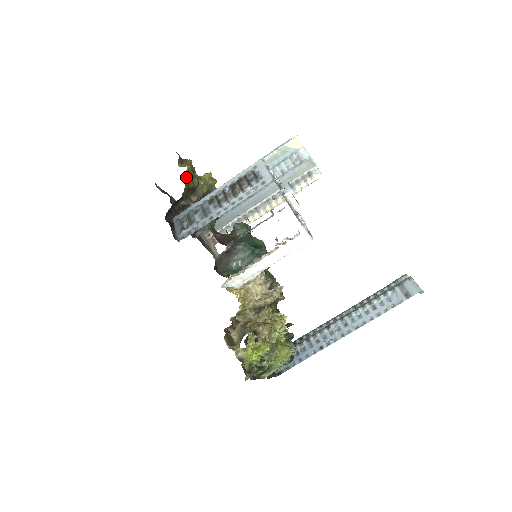
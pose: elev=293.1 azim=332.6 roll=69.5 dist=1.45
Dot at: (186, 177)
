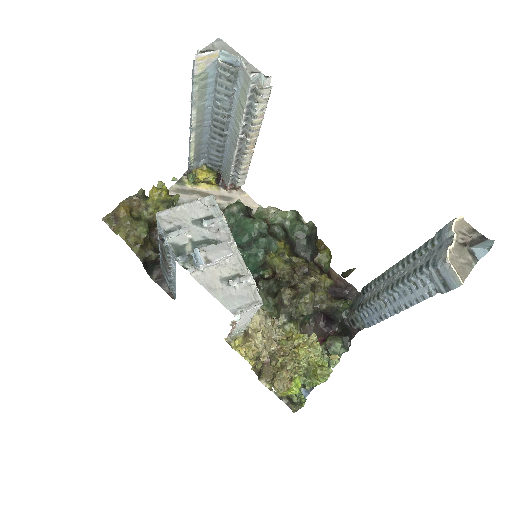
Dot at: (129, 243)
